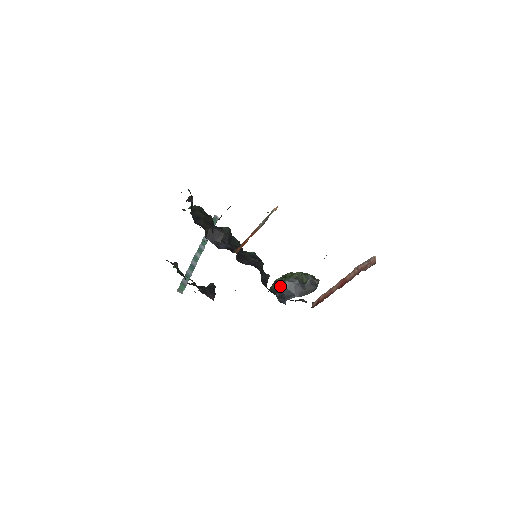
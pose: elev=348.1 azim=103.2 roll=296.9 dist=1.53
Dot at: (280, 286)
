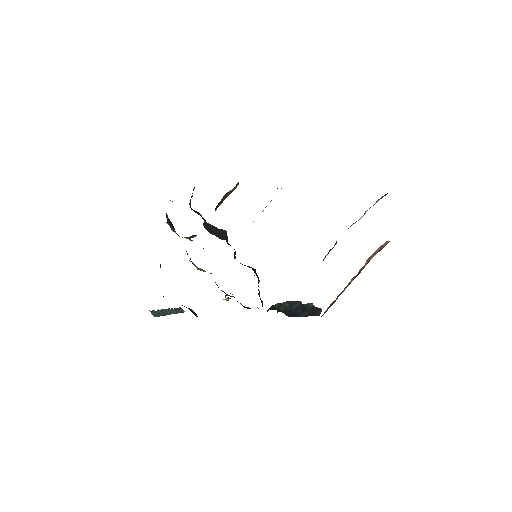
Dot at: (279, 307)
